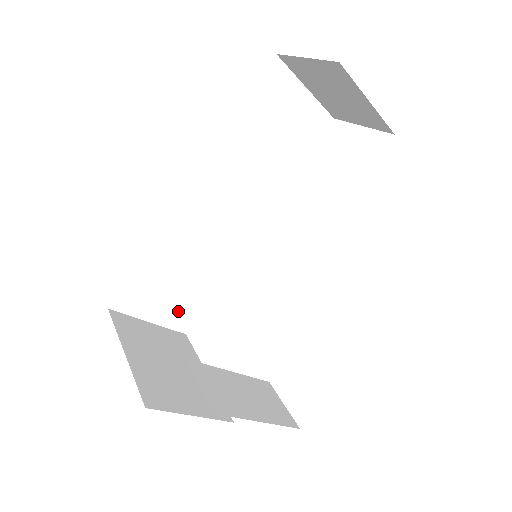
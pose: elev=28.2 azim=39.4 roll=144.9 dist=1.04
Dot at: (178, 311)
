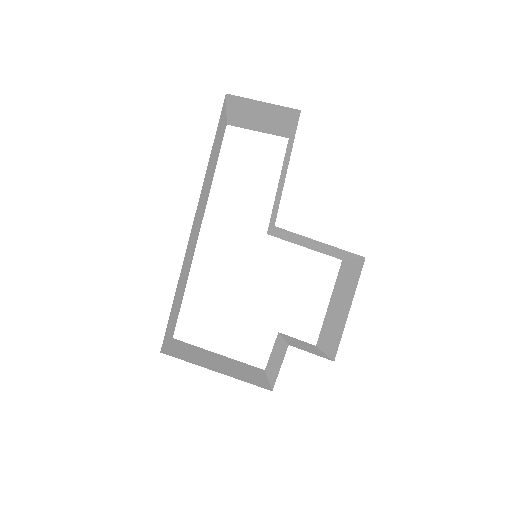
Dot at: (174, 323)
